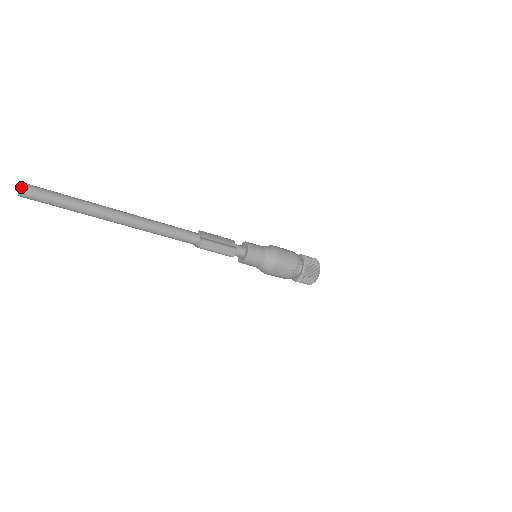
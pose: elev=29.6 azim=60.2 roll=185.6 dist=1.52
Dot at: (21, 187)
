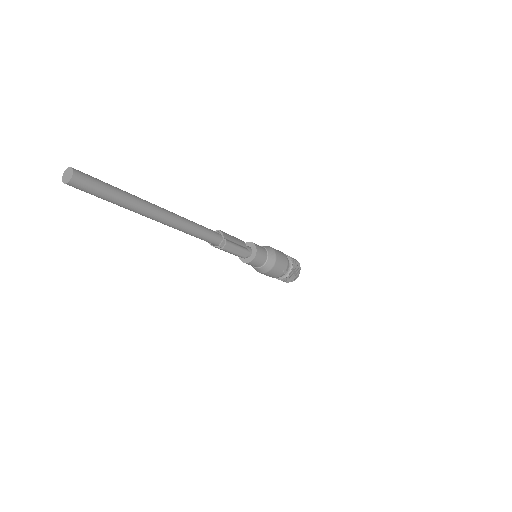
Dot at: (74, 174)
